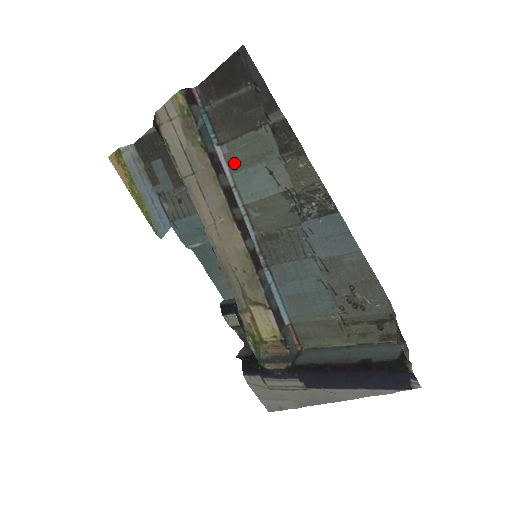
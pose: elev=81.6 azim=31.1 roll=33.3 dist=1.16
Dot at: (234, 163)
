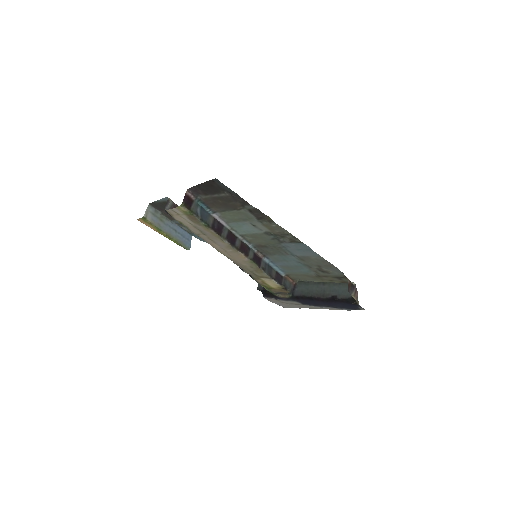
Dot at: (227, 220)
